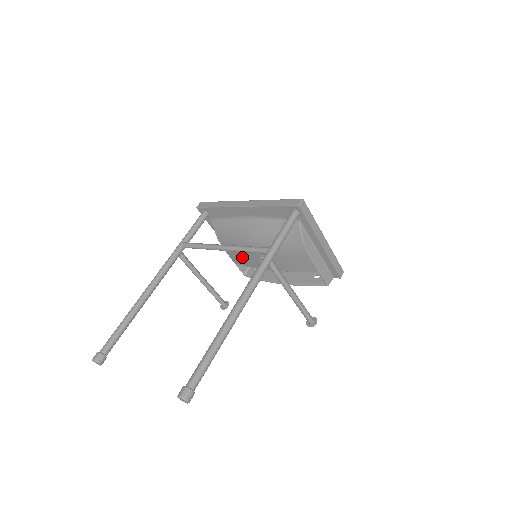
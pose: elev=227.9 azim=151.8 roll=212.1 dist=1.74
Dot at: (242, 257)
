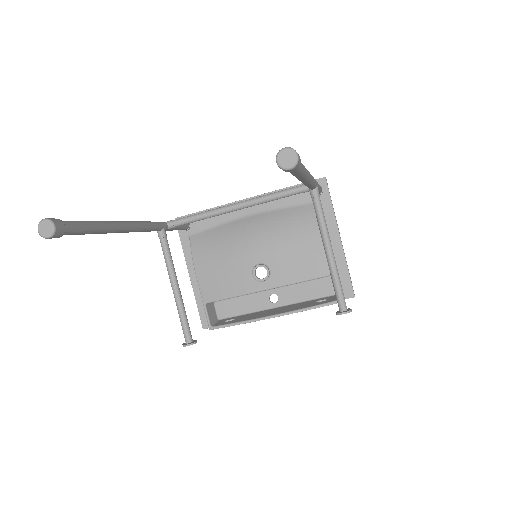
Dot at: (225, 279)
